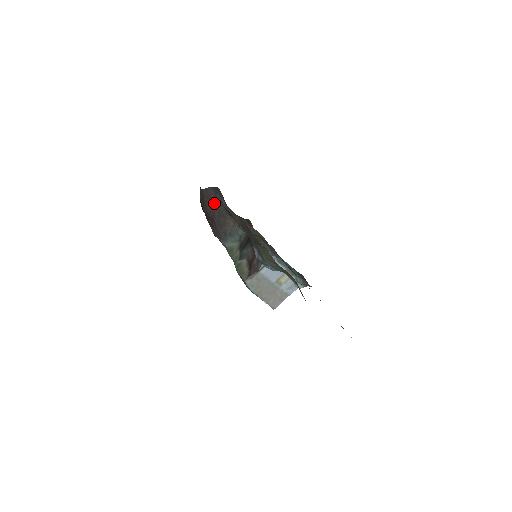
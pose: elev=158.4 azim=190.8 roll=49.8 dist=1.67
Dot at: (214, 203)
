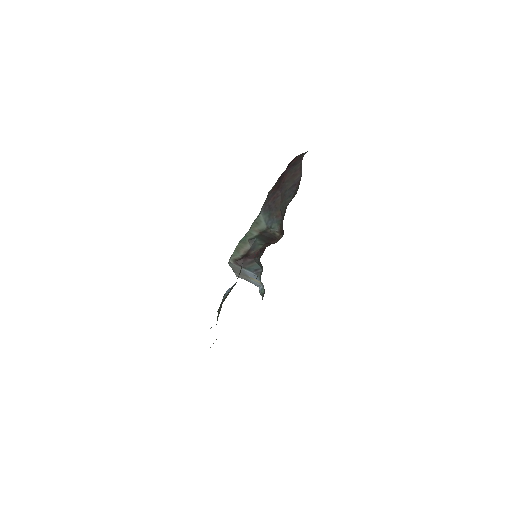
Dot at: (290, 185)
